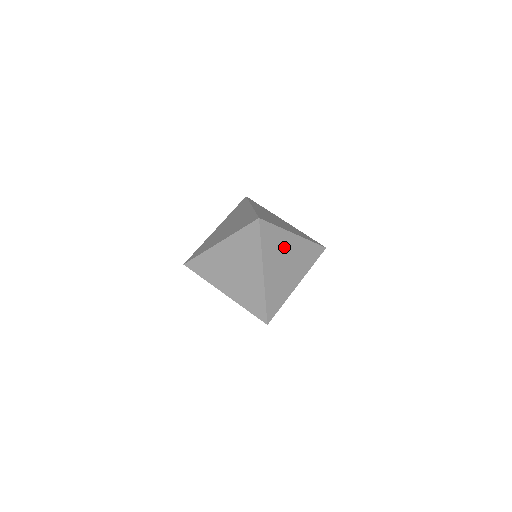
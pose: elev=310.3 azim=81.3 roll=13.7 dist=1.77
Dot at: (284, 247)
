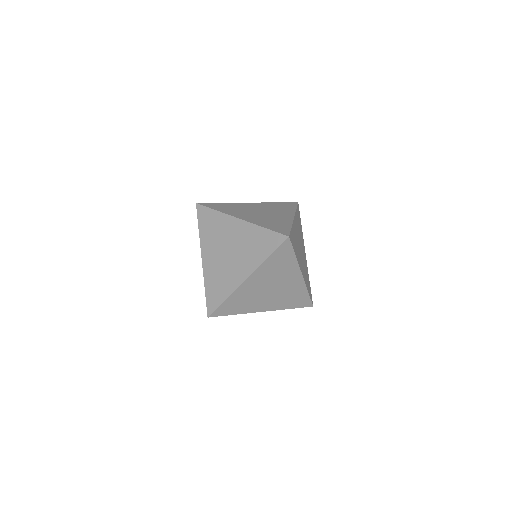
Dot at: (296, 237)
